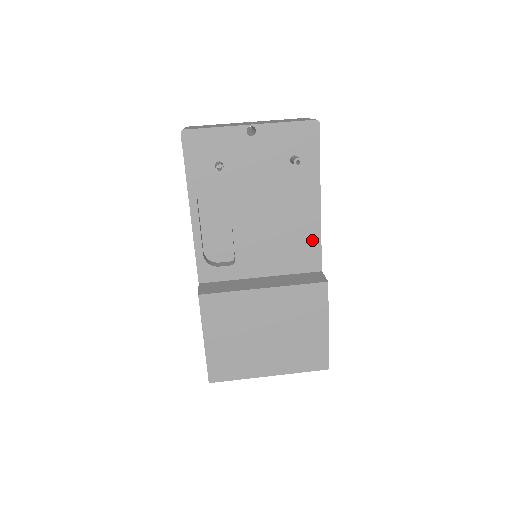
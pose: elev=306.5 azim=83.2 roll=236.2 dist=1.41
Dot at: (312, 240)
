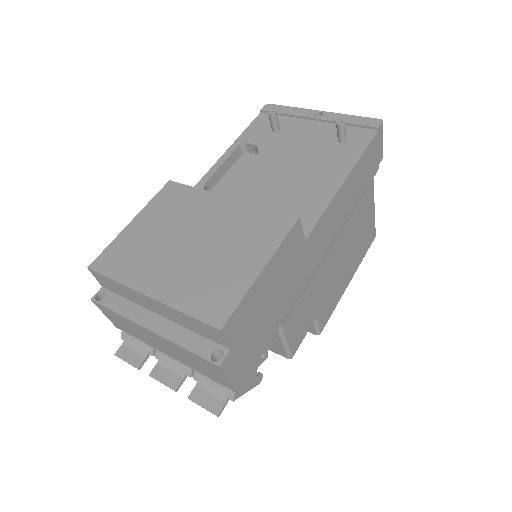
Dot at: (316, 206)
